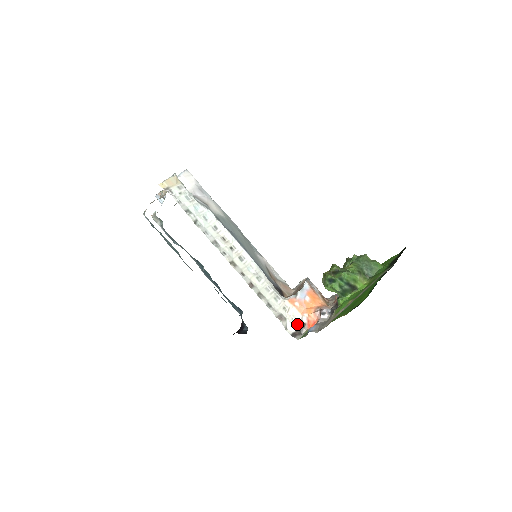
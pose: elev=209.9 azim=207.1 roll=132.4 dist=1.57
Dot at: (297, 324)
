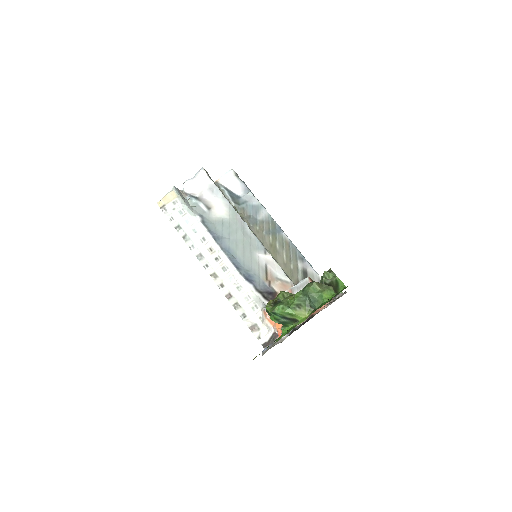
Dot at: (270, 335)
